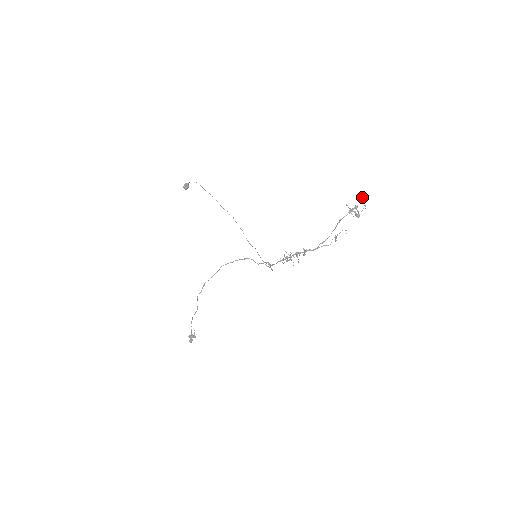
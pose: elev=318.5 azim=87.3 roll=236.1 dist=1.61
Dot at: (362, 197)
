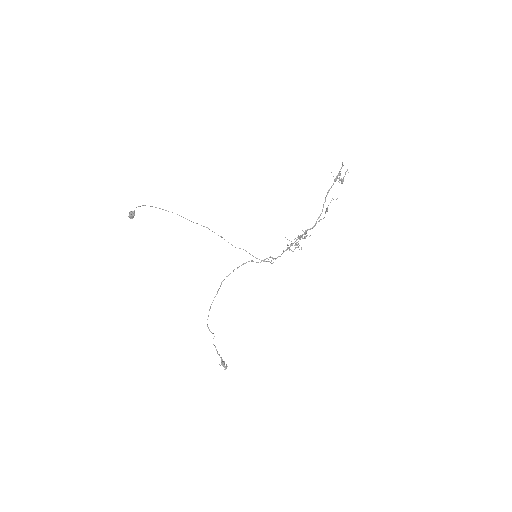
Dot at: (342, 163)
